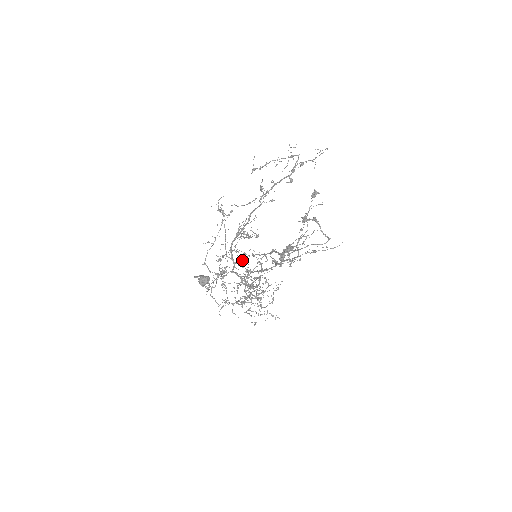
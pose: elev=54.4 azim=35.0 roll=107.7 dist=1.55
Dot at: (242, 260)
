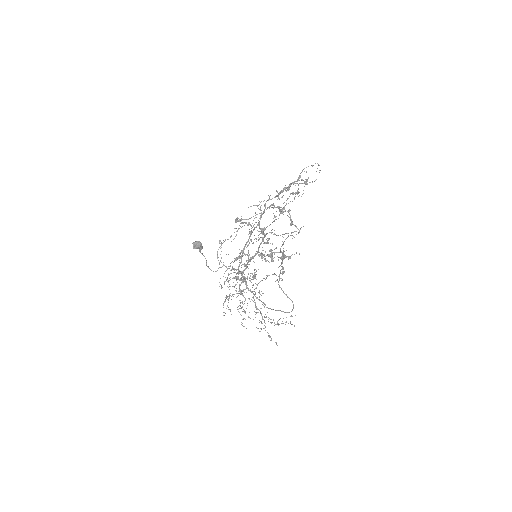
Dot at: occluded
